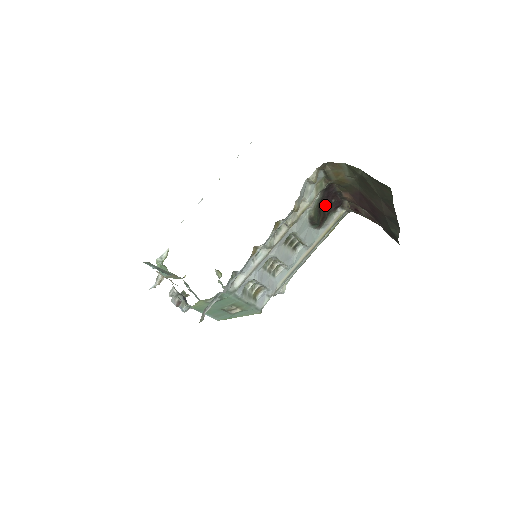
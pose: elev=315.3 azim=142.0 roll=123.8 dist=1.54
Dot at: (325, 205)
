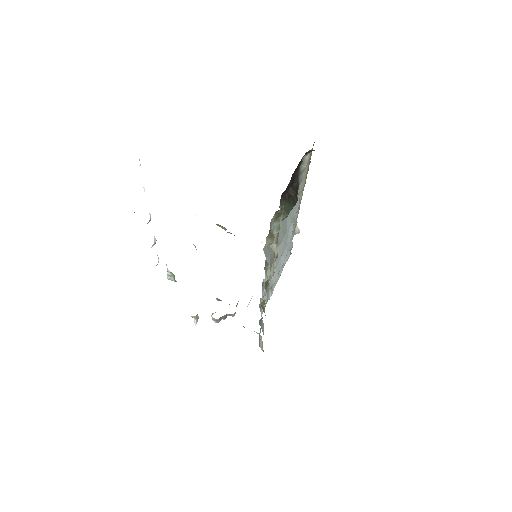
Dot at: occluded
